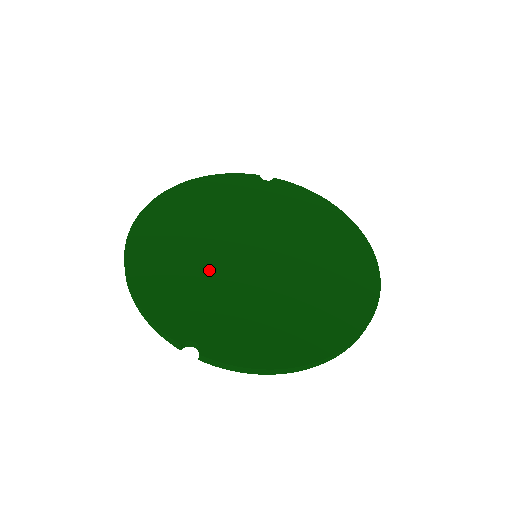
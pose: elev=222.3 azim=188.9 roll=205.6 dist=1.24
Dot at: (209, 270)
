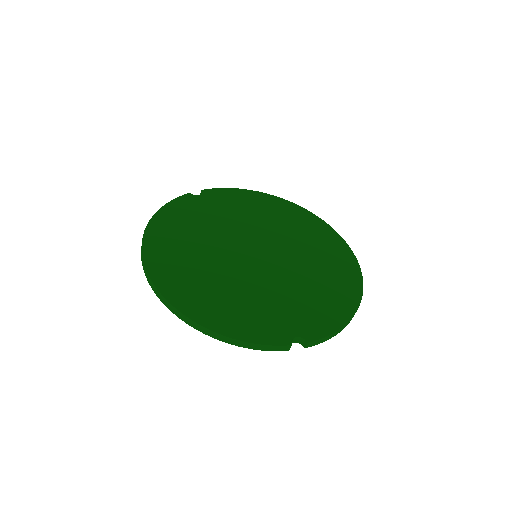
Dot at: (246, 284)
